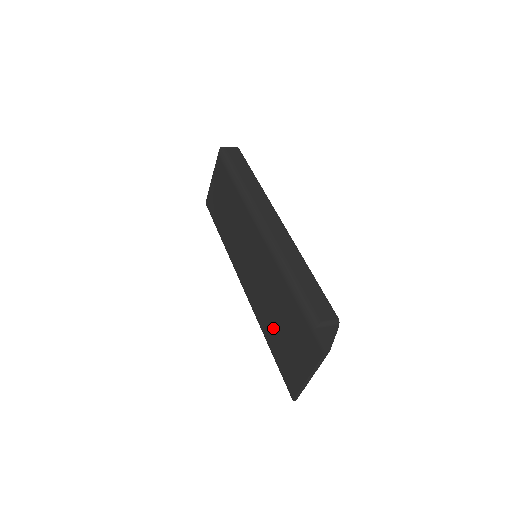
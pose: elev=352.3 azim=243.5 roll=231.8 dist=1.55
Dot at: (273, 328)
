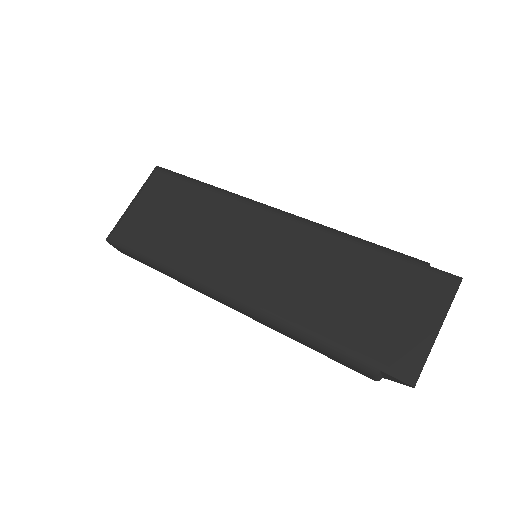
Dot at: (337, 310)
